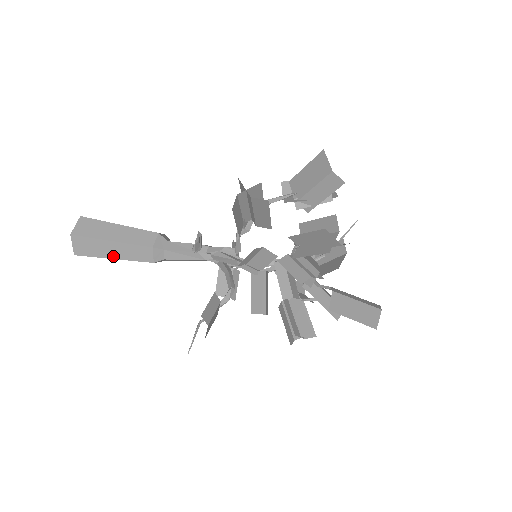
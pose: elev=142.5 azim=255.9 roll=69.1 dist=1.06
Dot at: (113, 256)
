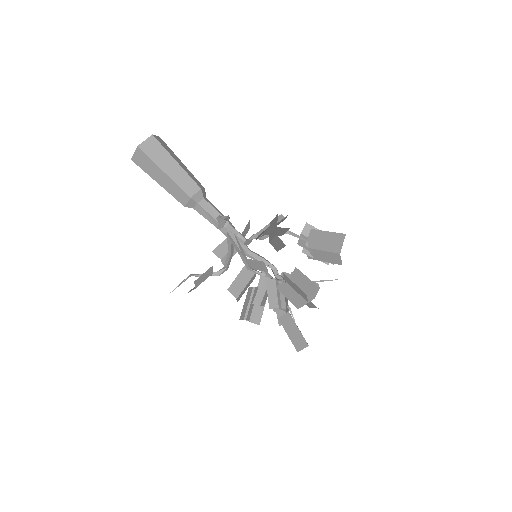
Dot at: (159, 181)
